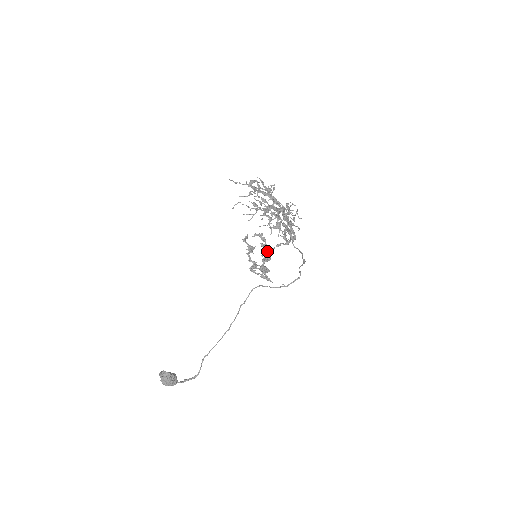
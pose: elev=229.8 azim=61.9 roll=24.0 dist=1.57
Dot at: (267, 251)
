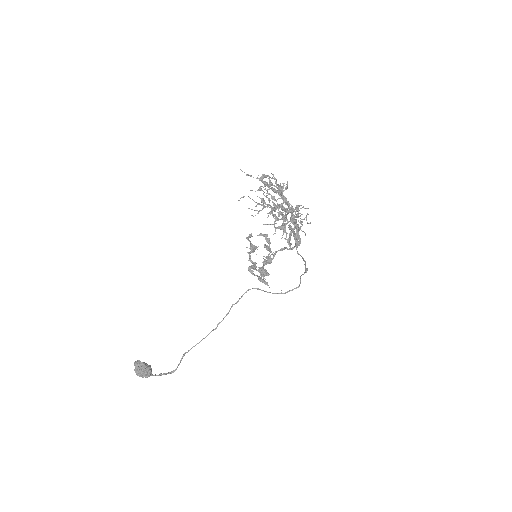
Dot at: (269, 253)
